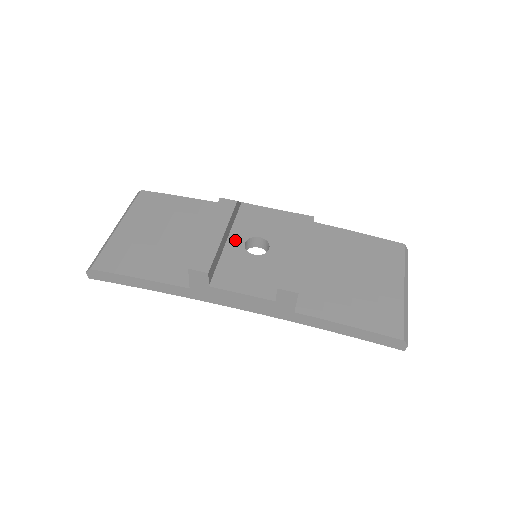
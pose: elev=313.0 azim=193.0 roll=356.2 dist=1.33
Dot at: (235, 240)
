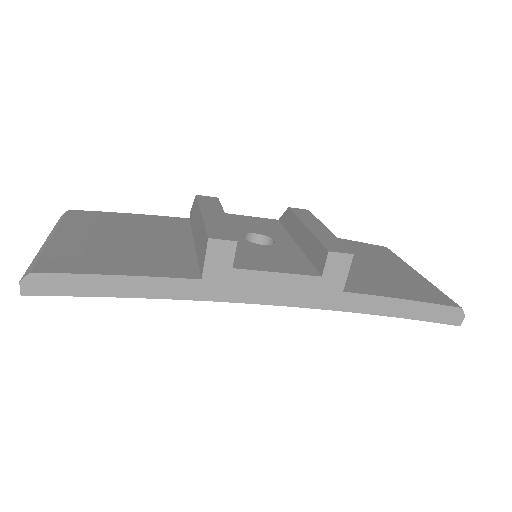
Dot at: occluded
